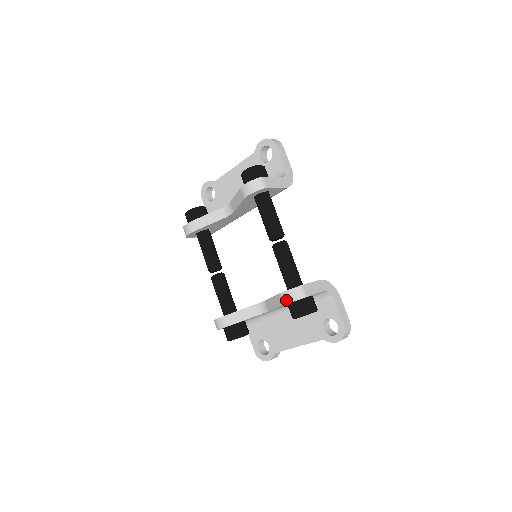
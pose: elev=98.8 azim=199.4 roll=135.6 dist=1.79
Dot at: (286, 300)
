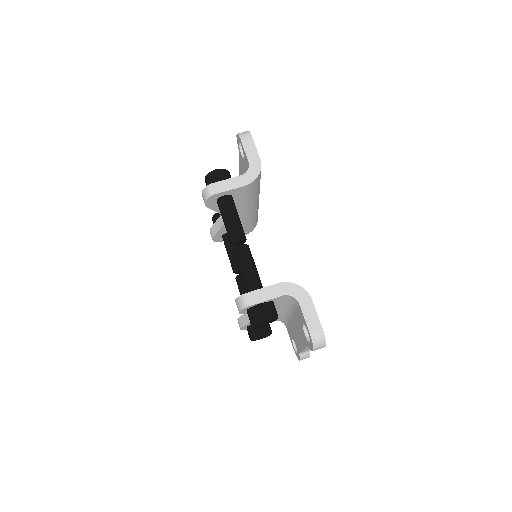
Dot at: occluded
